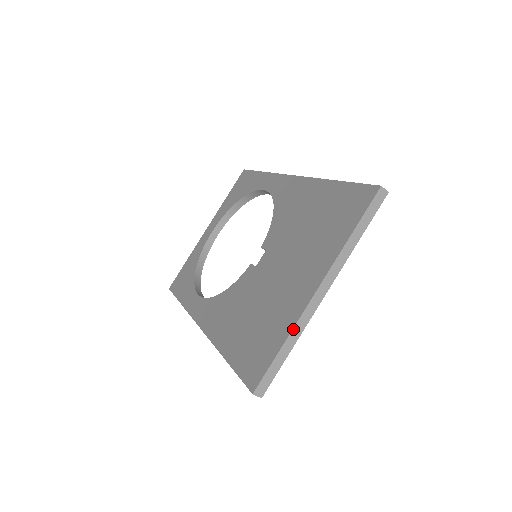
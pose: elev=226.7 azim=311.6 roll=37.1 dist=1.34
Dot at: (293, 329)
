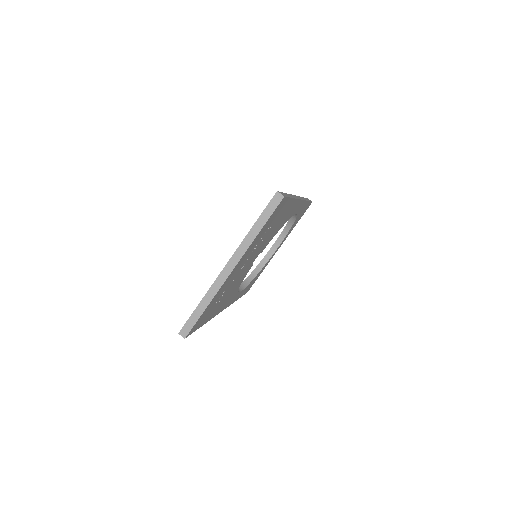
Dot at: (207, 292)
